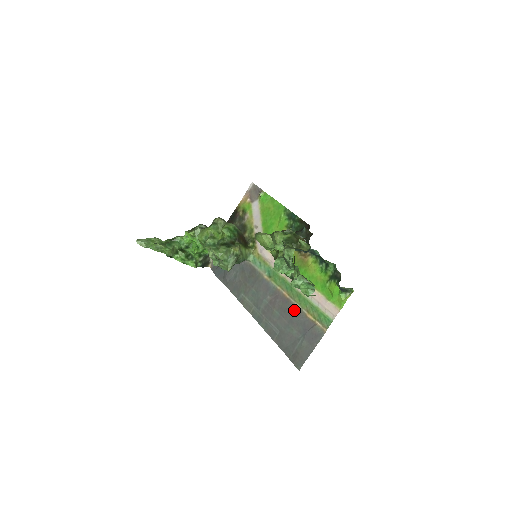
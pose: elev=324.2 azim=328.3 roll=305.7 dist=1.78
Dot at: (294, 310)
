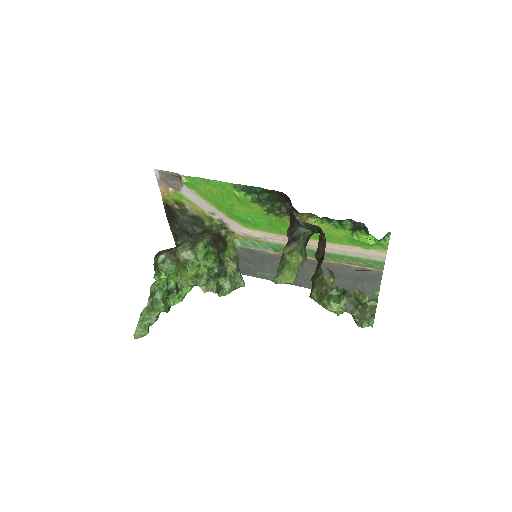
Dot at: (332, 267)
